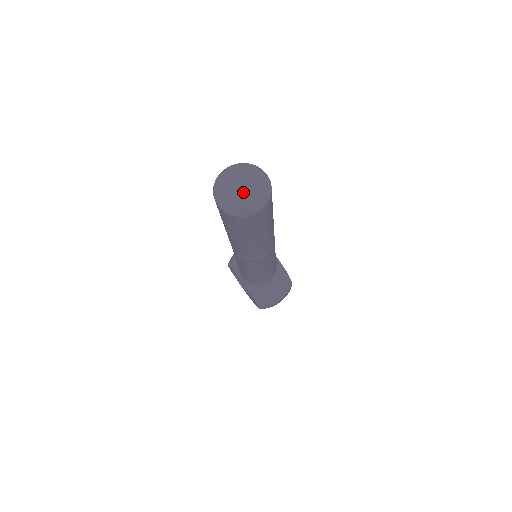
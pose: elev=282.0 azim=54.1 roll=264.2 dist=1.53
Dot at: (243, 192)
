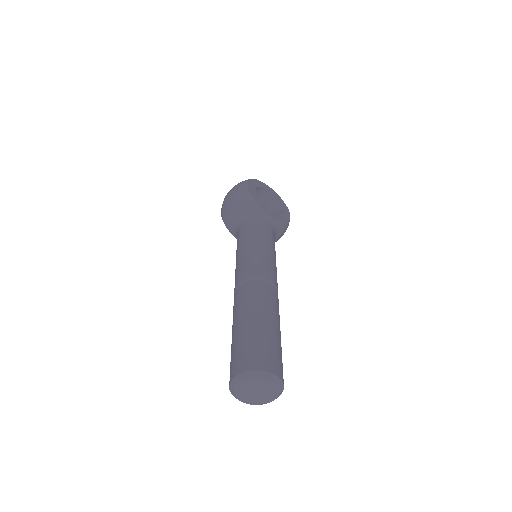
Dot at: (259, 394)
